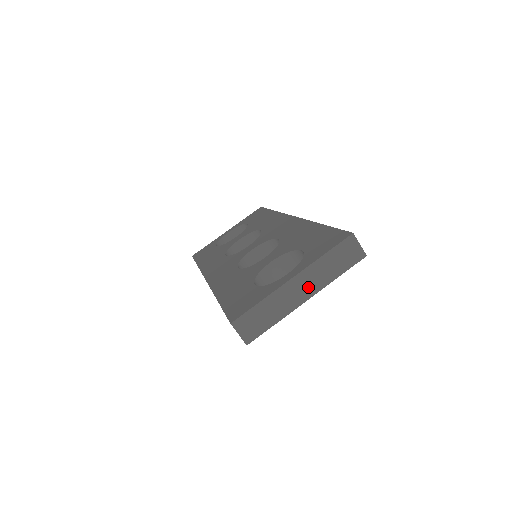
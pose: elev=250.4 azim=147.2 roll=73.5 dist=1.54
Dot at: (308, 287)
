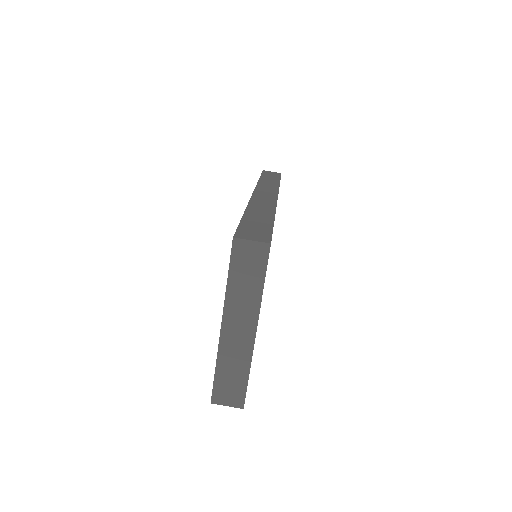
Dot at: (244, 322)
